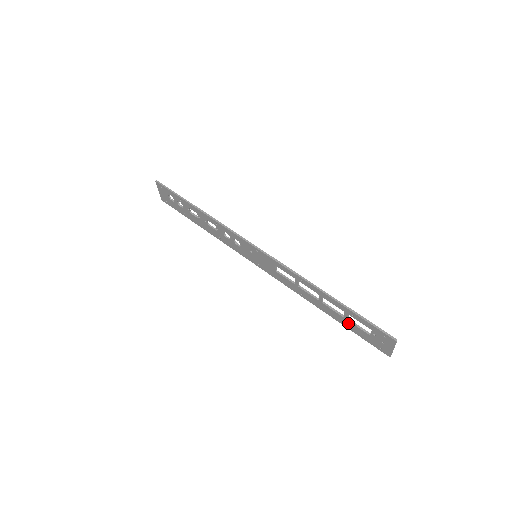
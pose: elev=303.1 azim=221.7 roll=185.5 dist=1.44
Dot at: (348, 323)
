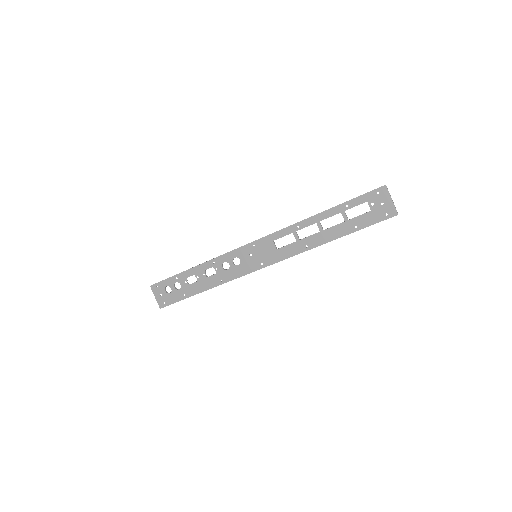
Dot at: (351, 223)
